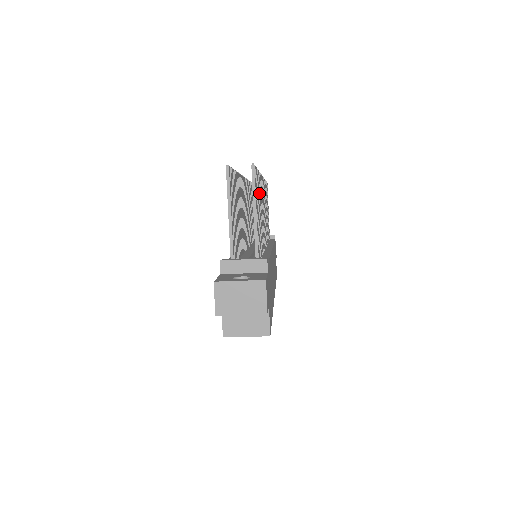
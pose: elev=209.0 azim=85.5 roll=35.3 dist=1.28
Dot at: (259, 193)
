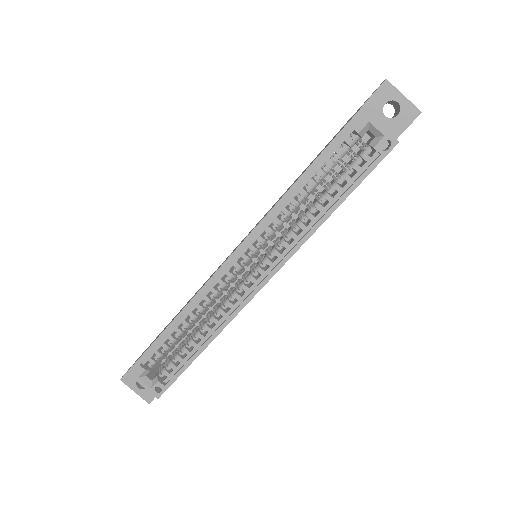
Dot at: occluded
